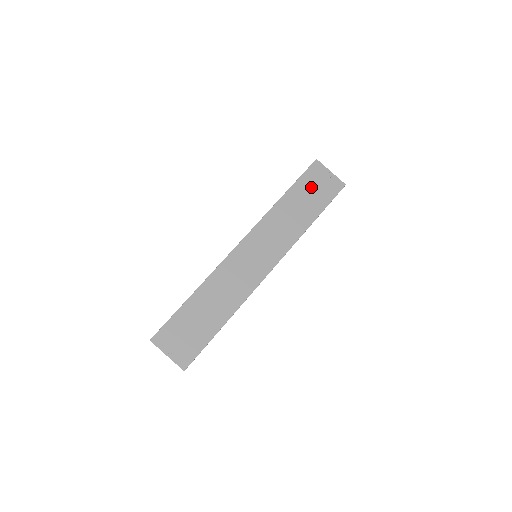
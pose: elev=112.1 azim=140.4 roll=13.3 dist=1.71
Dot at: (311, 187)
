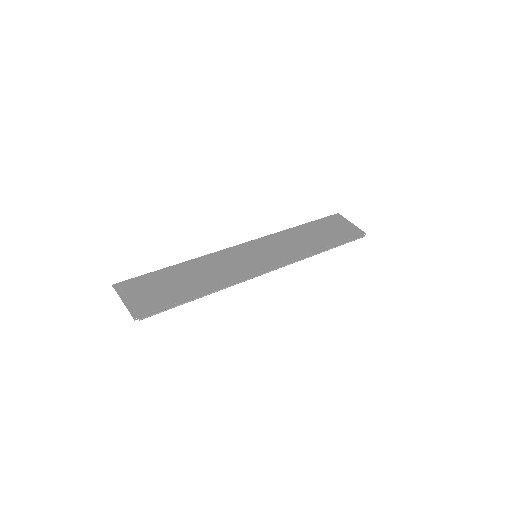
Dot at: (328, 227)
